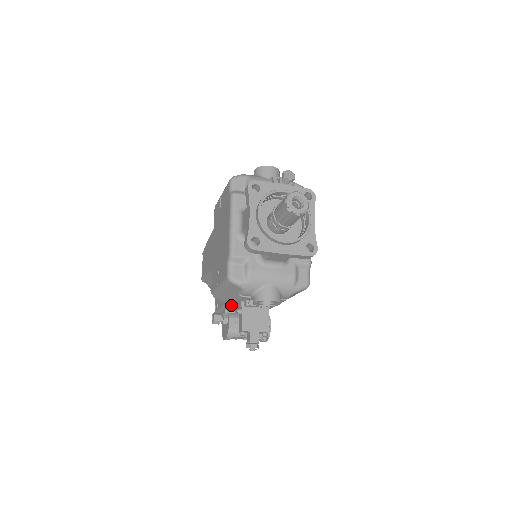
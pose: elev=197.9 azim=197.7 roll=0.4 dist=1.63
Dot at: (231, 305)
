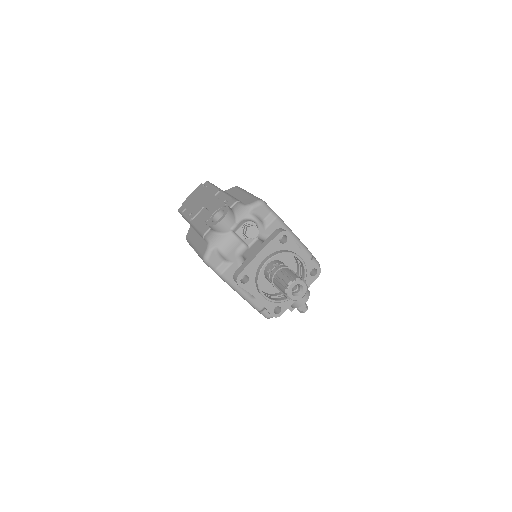
Dot at: occluded
